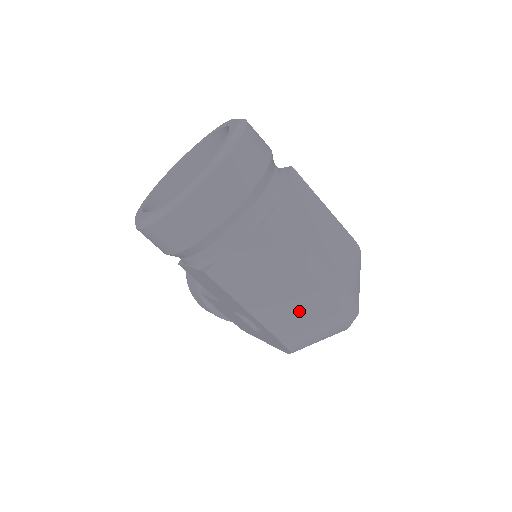
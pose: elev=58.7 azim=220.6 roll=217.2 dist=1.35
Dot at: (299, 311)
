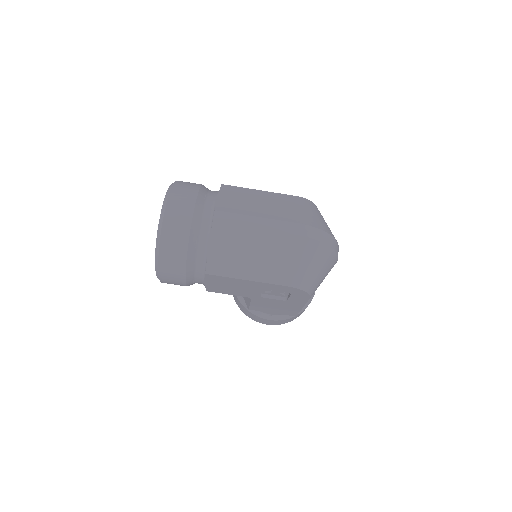
Dot at: (281, 258)
